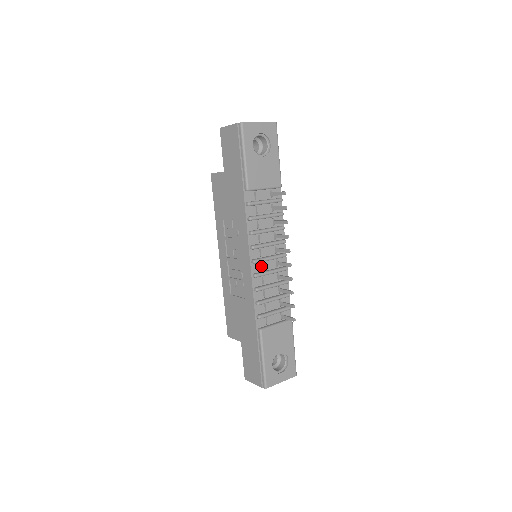
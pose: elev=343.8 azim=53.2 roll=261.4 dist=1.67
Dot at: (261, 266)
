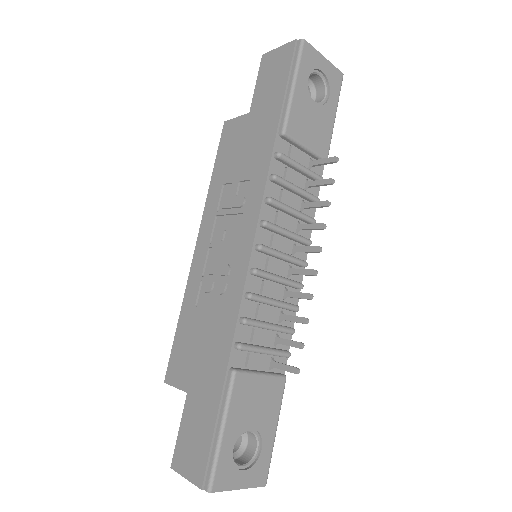
Dot at: (266, 263)
